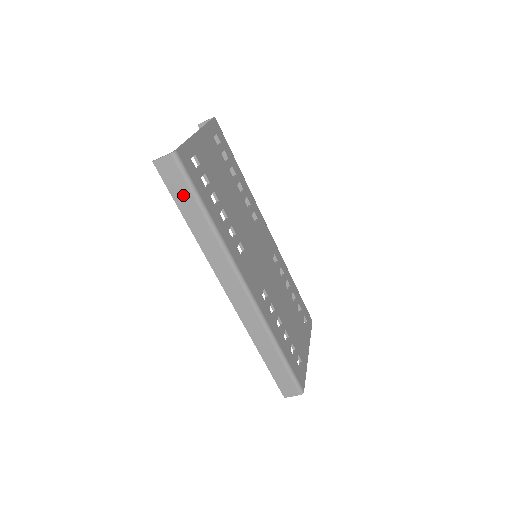
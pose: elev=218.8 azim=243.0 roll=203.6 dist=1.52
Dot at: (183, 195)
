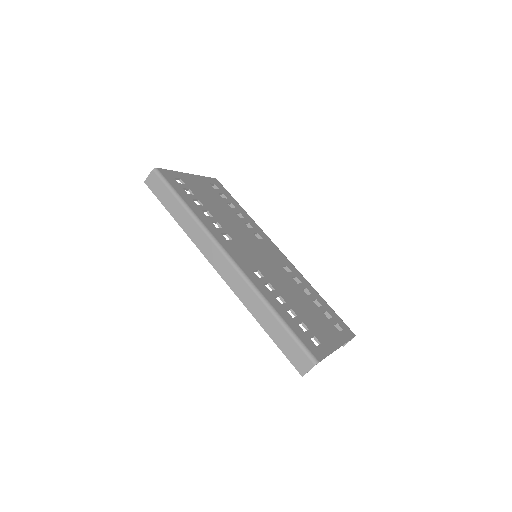
Dot at: (166, 196)
